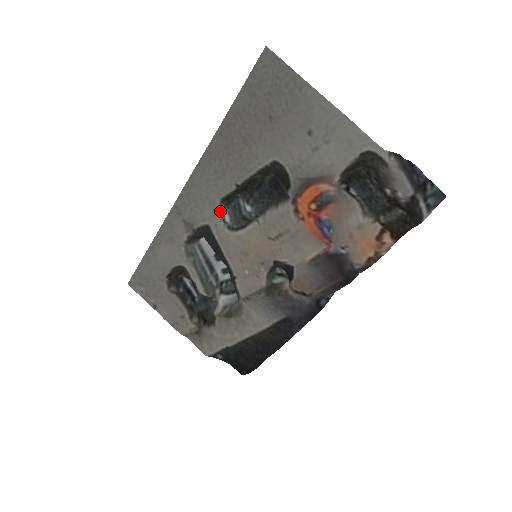
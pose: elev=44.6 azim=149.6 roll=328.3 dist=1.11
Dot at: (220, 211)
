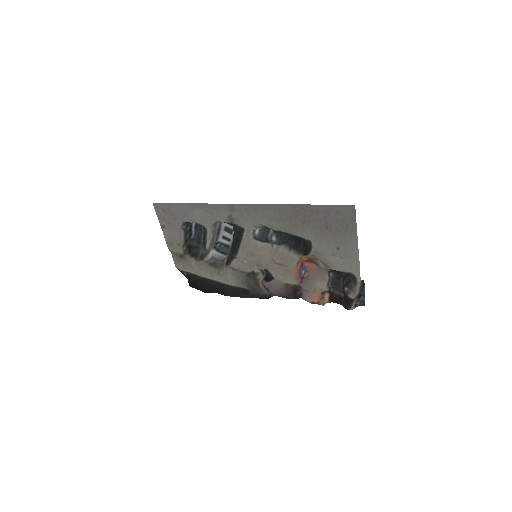
Dot at: (256, 226)
